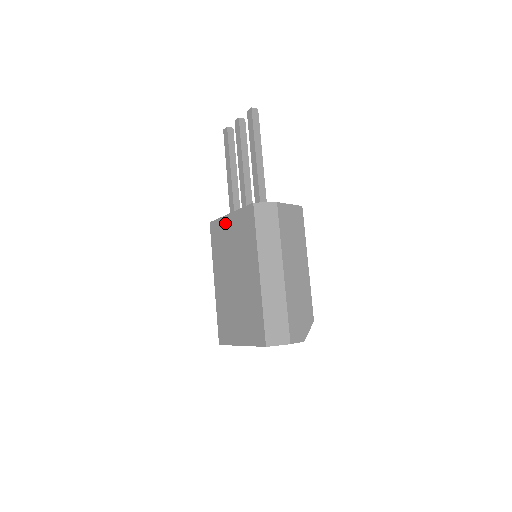
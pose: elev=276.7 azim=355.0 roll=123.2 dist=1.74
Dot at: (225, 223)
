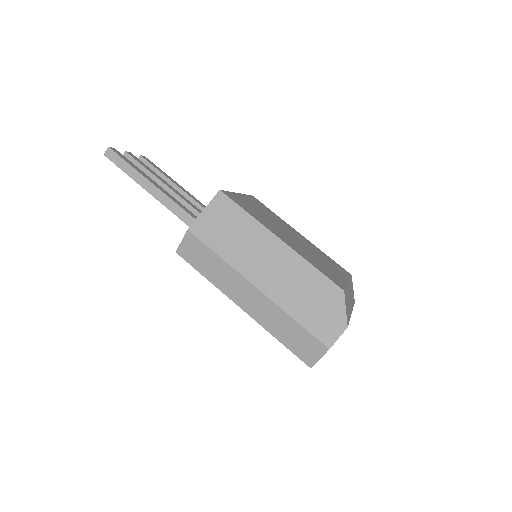
Dot at: occluded
